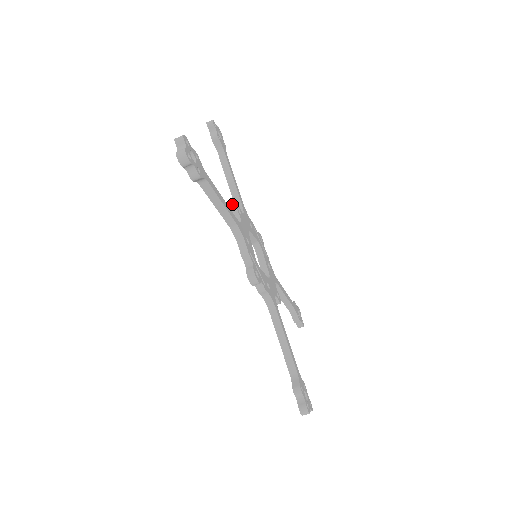
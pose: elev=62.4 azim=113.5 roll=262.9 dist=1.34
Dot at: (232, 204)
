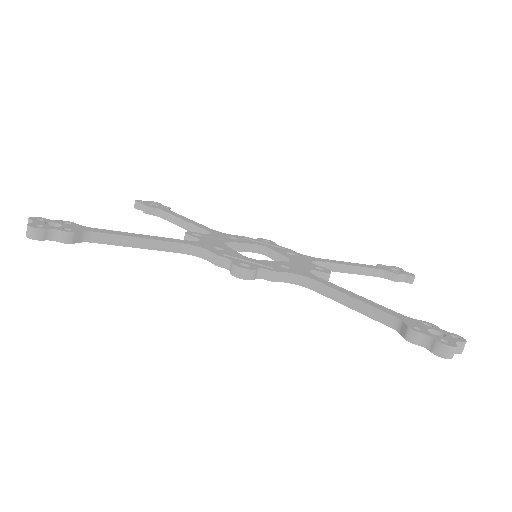
Dot at: (184, 236)
